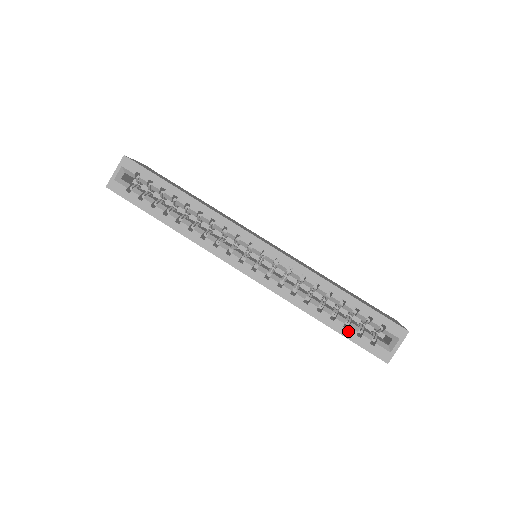
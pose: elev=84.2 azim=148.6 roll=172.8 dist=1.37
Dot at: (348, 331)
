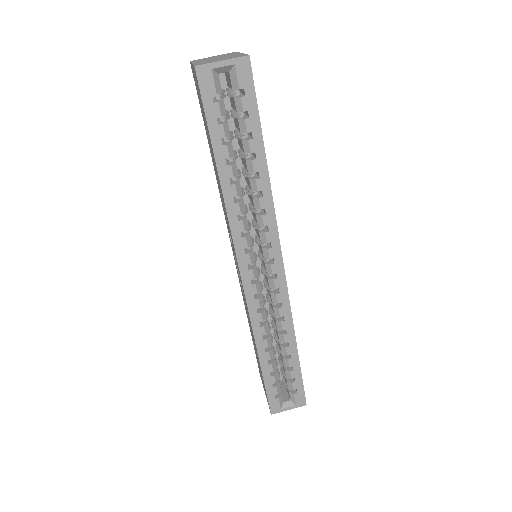
Dot at: (270, 378)
